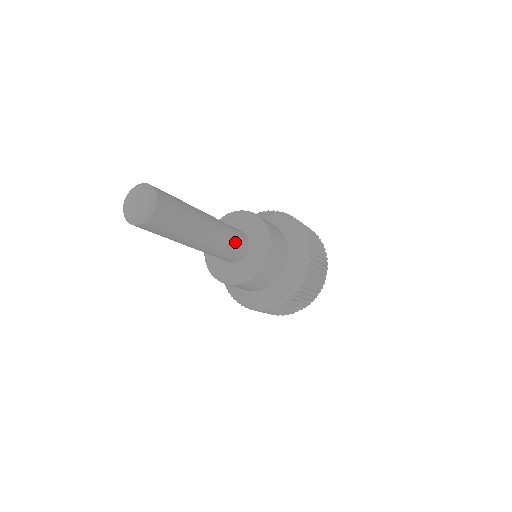
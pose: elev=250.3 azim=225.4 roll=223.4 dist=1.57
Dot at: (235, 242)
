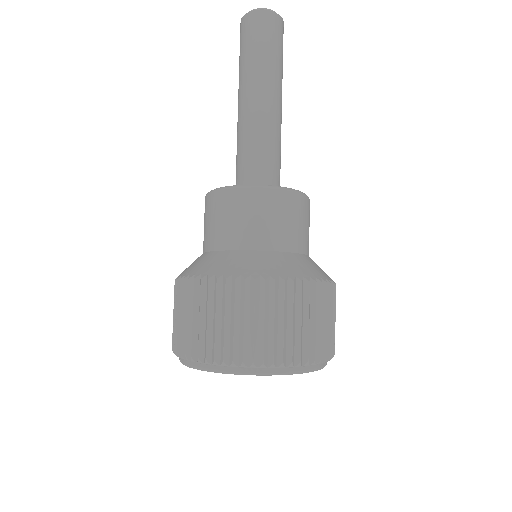
Dot at: (273, 159)
